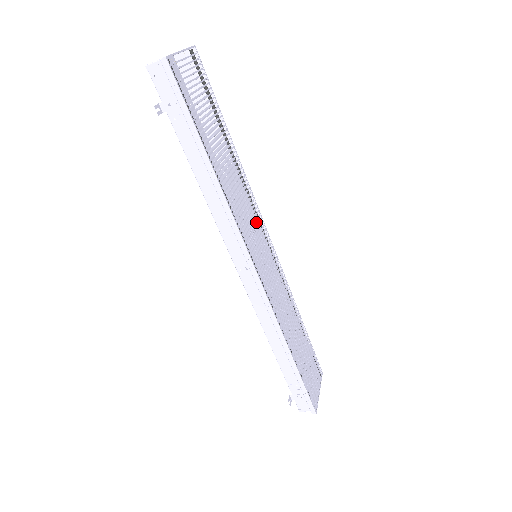
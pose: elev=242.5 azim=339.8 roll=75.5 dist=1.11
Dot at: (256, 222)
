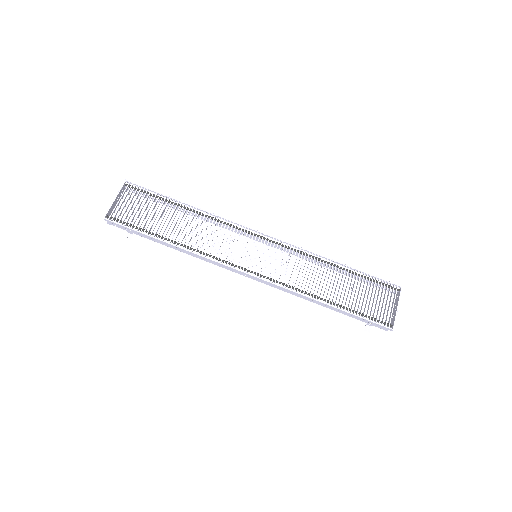
Dot at: (238, 237)
